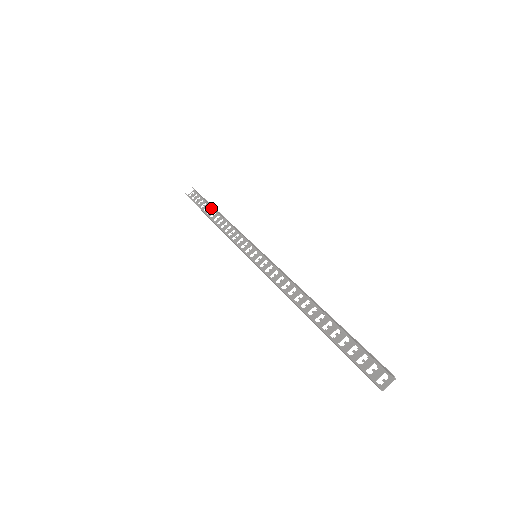
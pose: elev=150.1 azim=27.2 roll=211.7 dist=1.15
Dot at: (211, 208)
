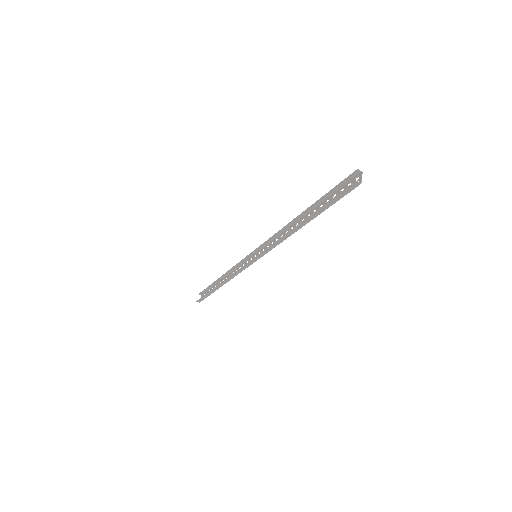
Dot at: (217, 284)
